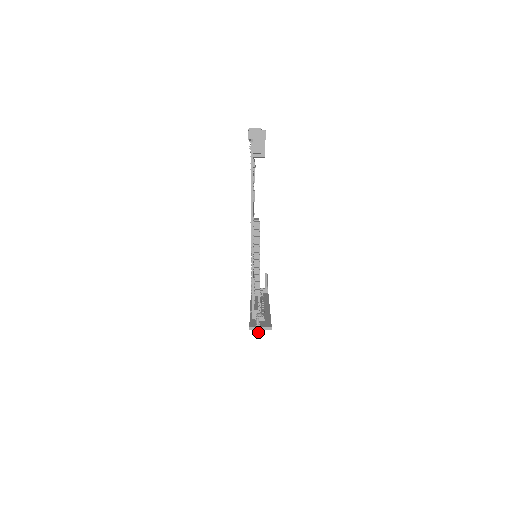
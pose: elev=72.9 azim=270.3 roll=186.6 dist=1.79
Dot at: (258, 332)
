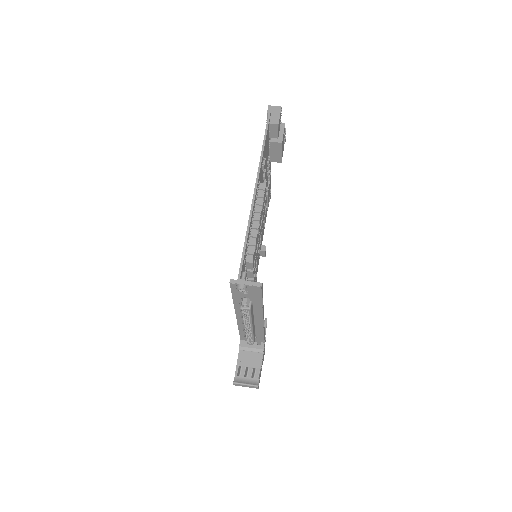
Dot at: (241, 287)
